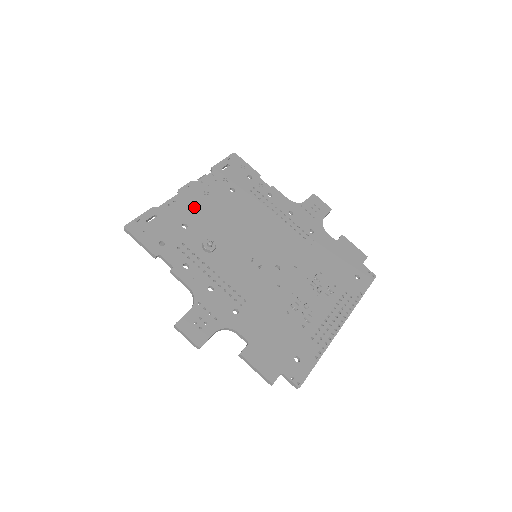
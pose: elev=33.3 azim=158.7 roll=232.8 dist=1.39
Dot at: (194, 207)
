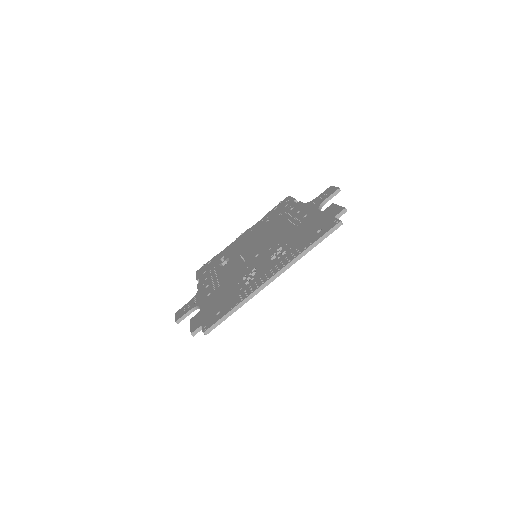
Dot at: (237, 244)
